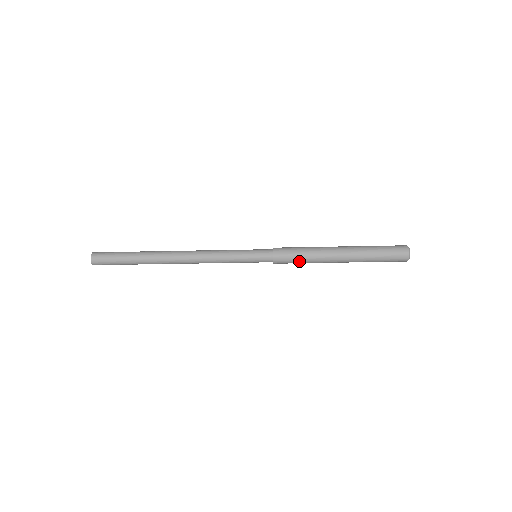
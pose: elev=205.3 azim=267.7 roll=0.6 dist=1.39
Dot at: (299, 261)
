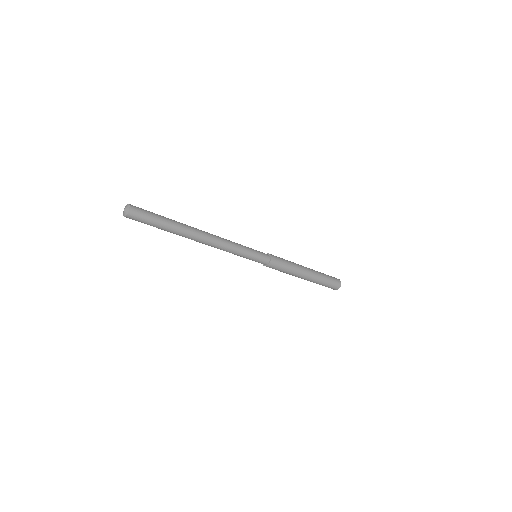
Dot at: (281, 271)
